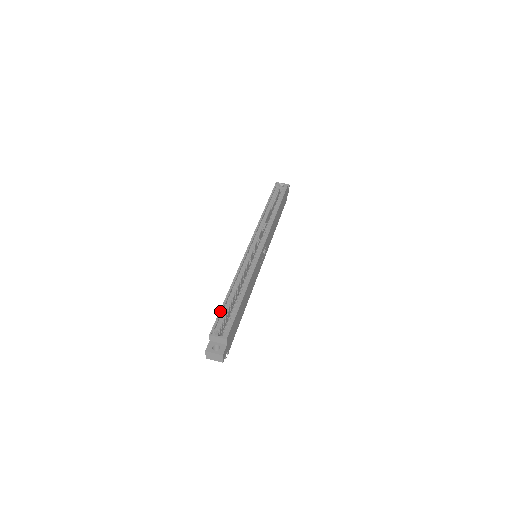
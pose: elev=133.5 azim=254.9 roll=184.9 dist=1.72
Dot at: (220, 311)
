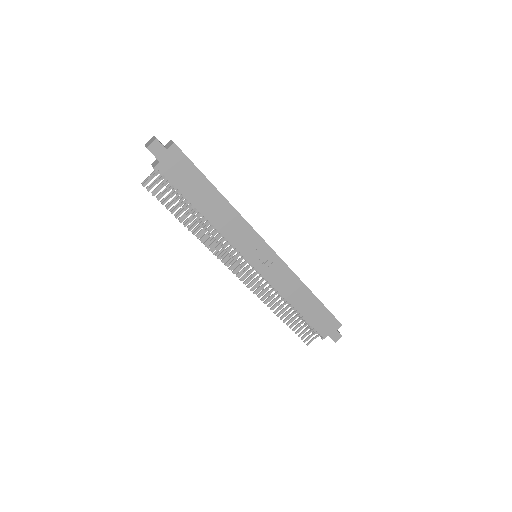
Dot at: occluded
